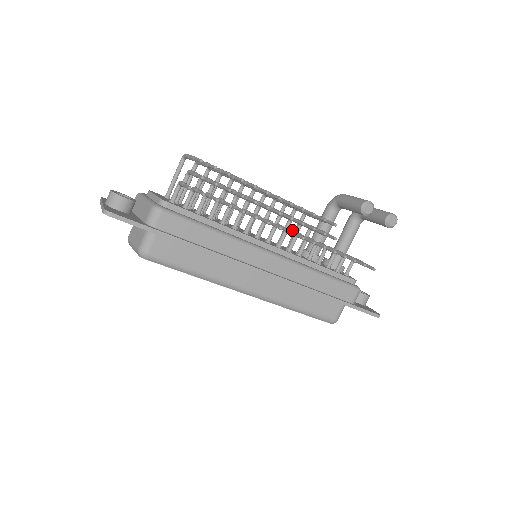
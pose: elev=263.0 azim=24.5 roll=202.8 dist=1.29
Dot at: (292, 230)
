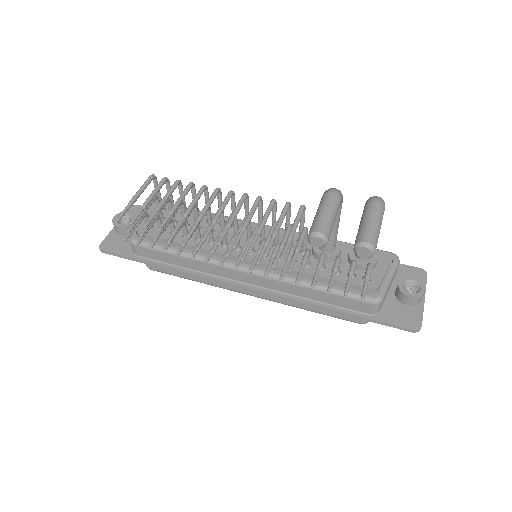
Dot at: (258, 249)
